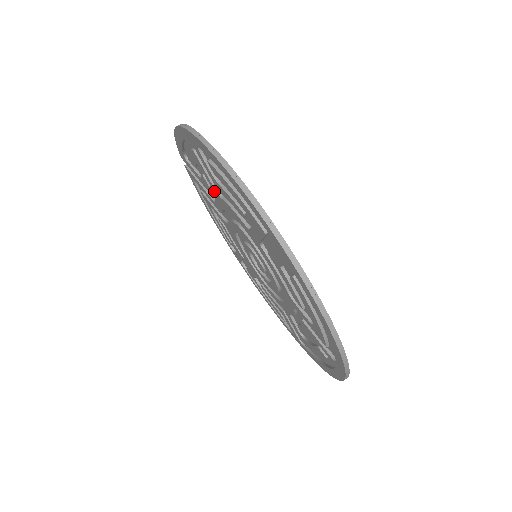
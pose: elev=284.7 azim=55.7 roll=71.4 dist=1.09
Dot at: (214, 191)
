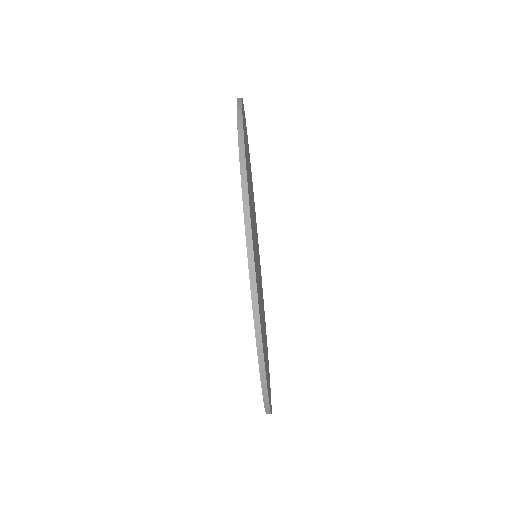
Dot at: occluded
